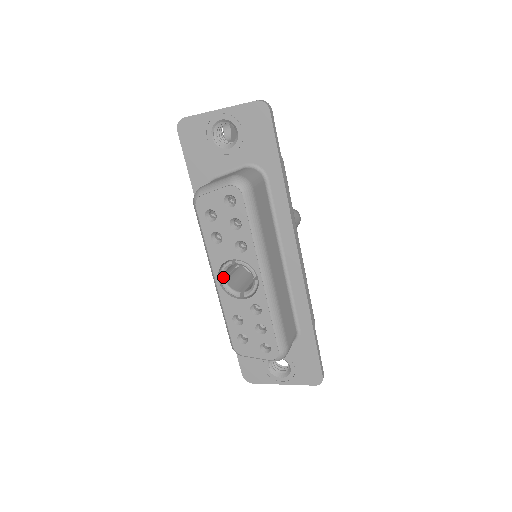
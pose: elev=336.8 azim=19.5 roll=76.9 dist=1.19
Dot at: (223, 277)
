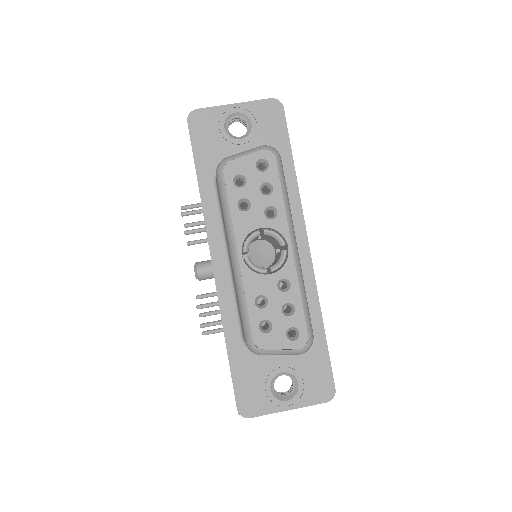
Dot at: (247, 250)
